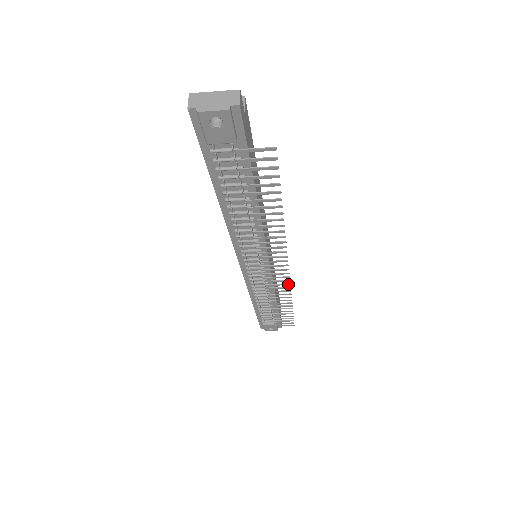
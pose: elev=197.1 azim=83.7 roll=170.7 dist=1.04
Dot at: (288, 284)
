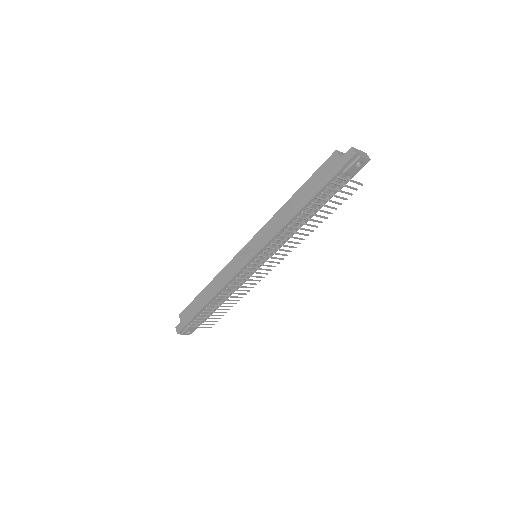
Dot at: (260, 280)
